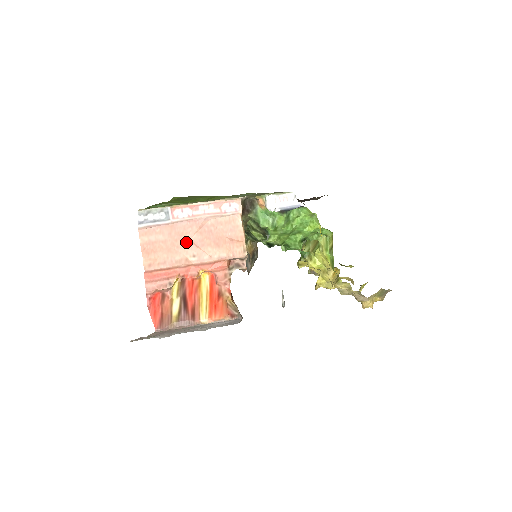
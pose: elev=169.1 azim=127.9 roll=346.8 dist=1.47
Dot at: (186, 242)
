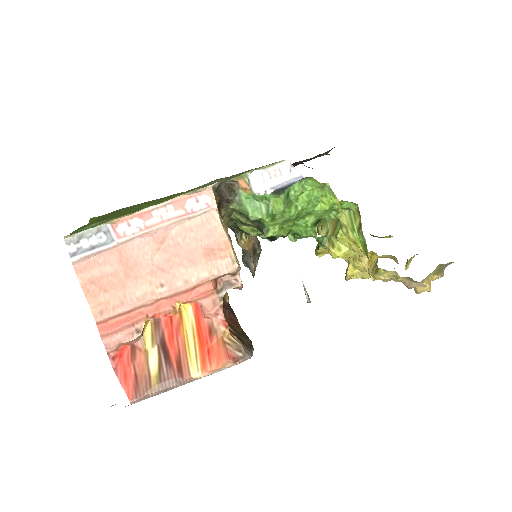
Dot at: (146, 268)
